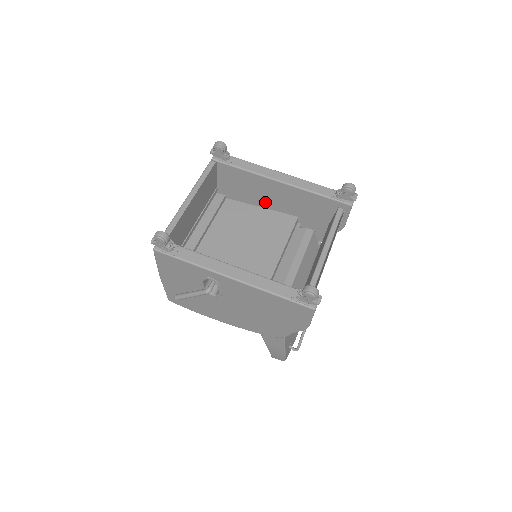
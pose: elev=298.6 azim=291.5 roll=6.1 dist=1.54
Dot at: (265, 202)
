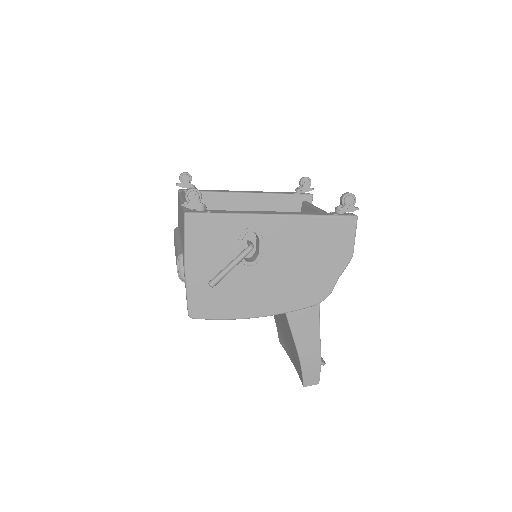
Dot at: occluded
